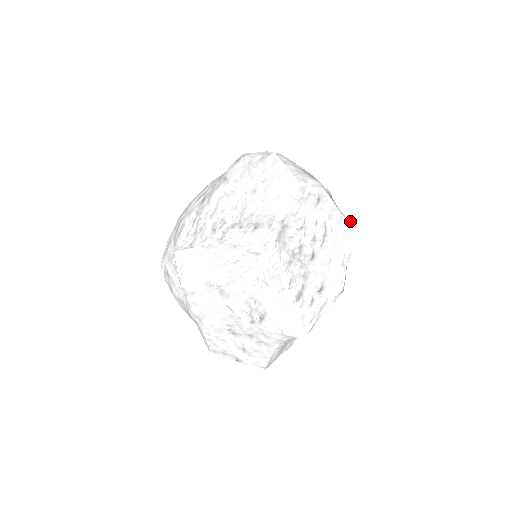
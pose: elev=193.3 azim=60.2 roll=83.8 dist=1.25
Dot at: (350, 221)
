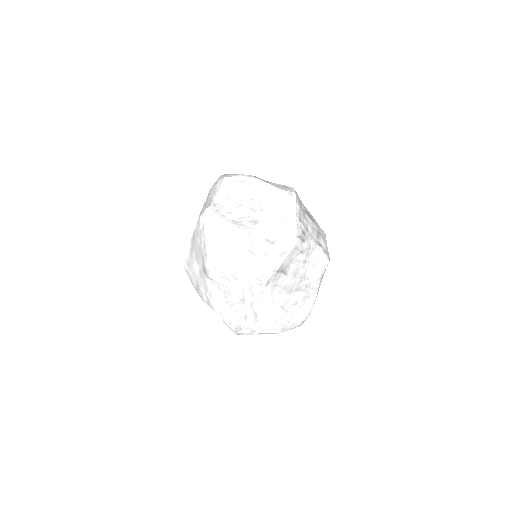
Dot at: (289, 191)
